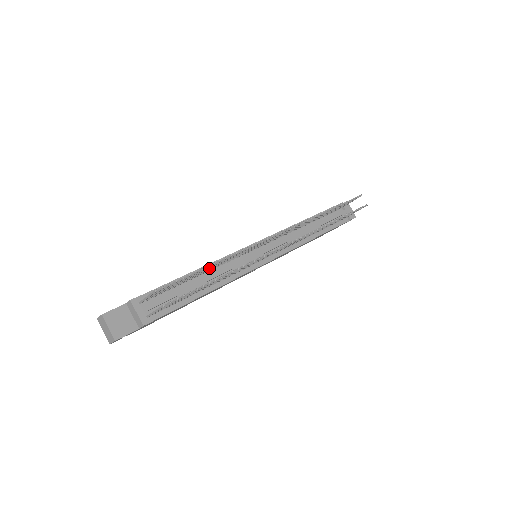
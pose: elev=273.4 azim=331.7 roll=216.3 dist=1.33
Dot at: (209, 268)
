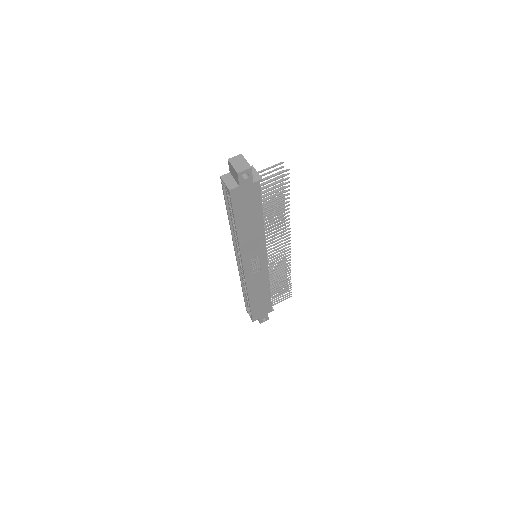
Dot at: (270, 207)
